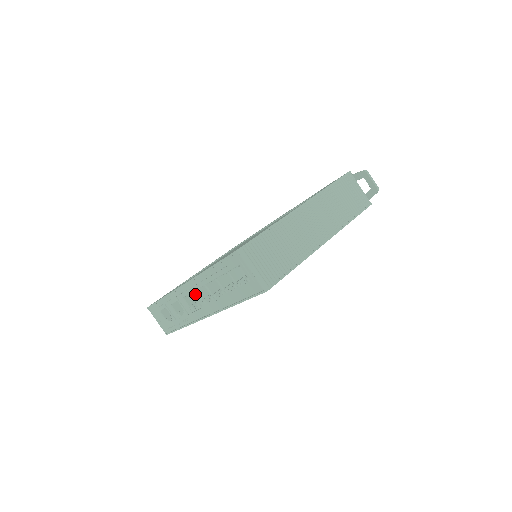
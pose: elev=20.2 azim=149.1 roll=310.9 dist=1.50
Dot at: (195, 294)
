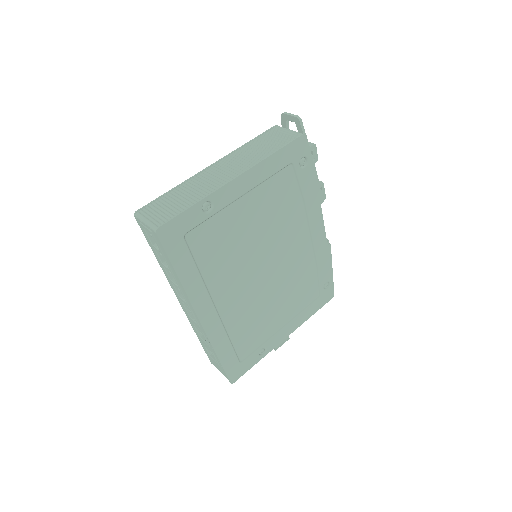
Dot at: (182, 300)
